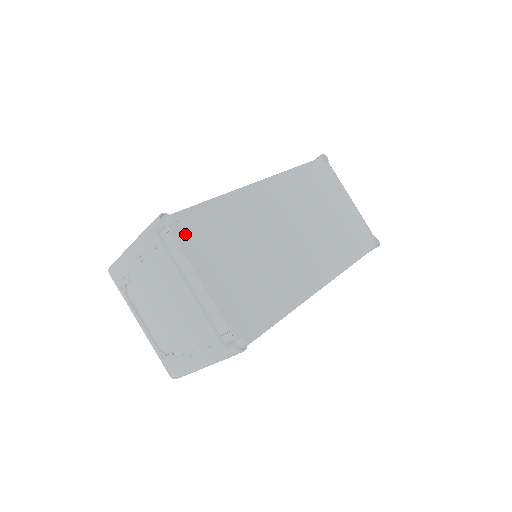
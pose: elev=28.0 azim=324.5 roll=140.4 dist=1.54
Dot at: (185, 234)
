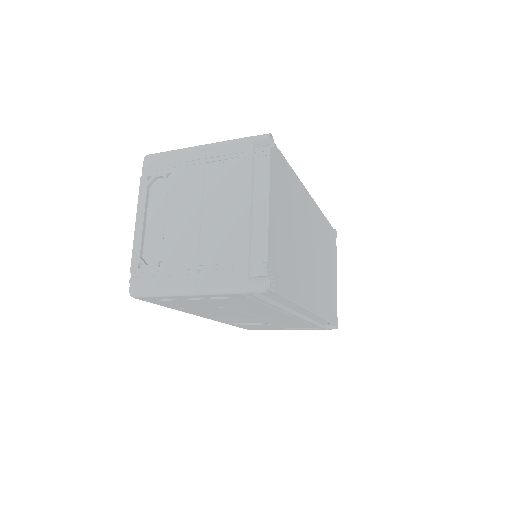
Dot at: (275, 165)
